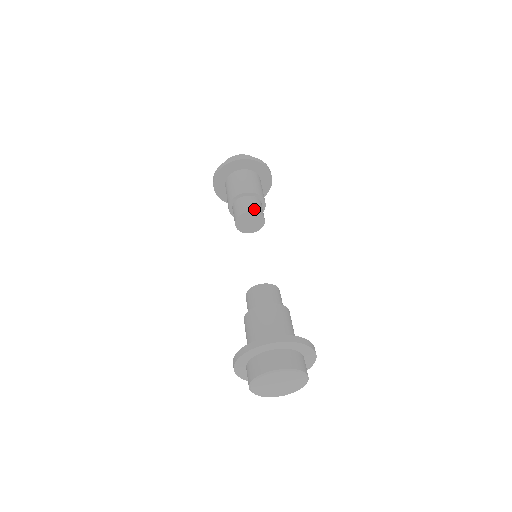
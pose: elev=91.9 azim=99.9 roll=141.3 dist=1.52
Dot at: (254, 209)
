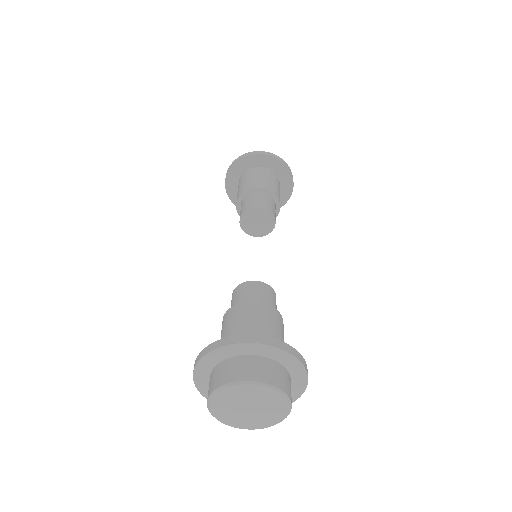
Dot at: (266, 206)
